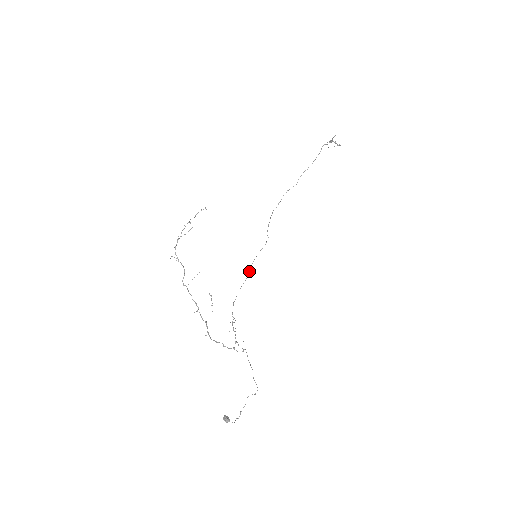
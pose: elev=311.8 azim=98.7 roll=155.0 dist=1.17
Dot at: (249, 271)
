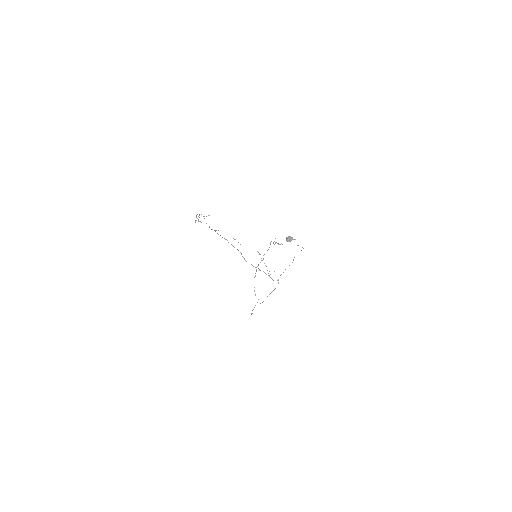
Dot at: occluded
